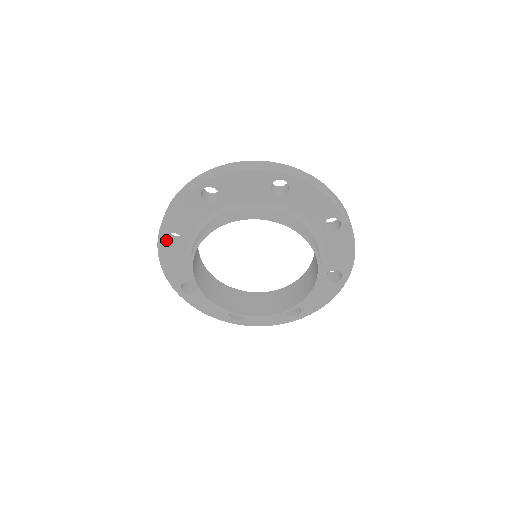
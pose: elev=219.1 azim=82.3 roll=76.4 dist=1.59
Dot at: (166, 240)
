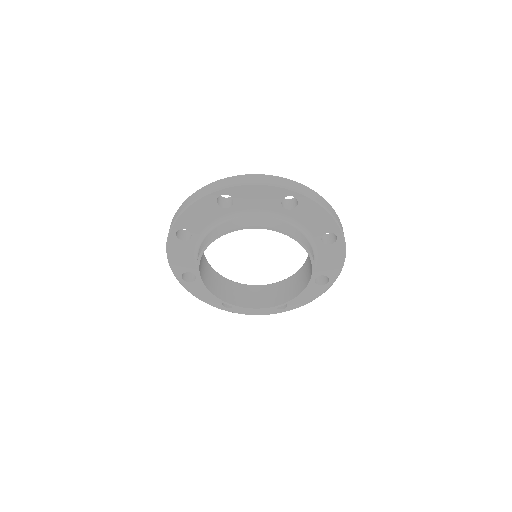
Dot at: (176, 234)
